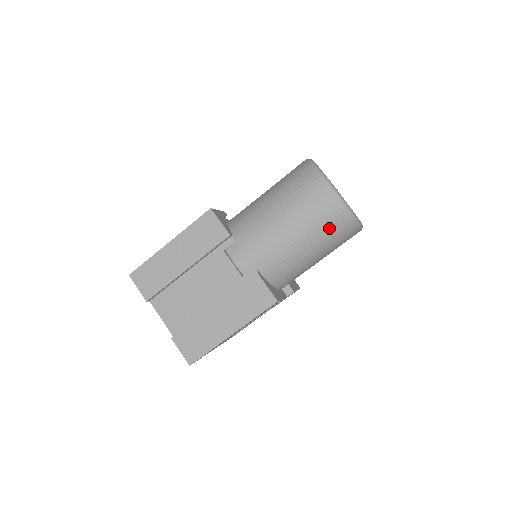
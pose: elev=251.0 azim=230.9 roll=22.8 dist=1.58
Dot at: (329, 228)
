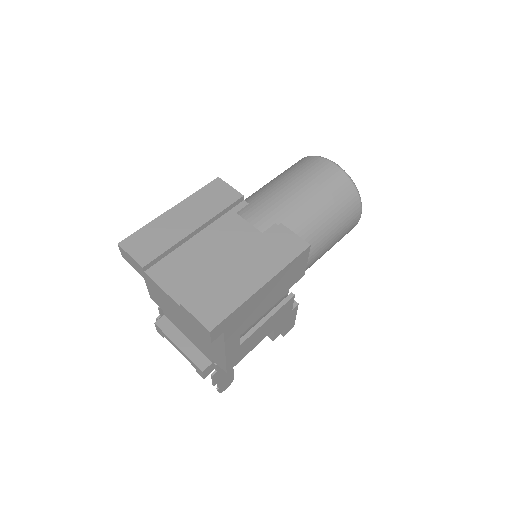
Dot at: (339, 195)
